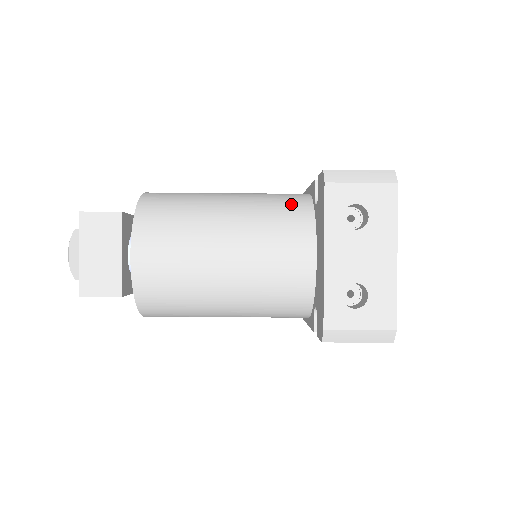
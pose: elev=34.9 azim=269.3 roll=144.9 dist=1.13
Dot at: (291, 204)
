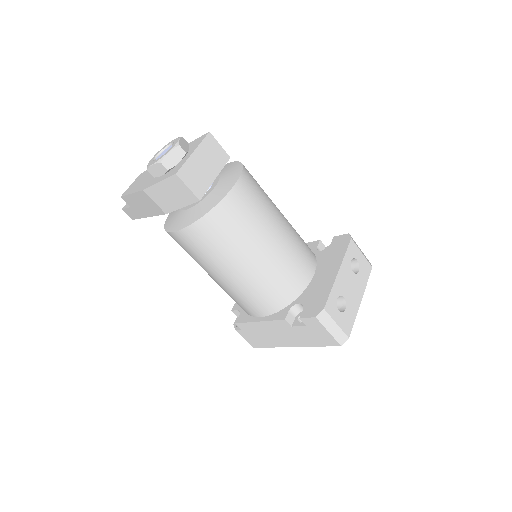
Dot at: occluded
